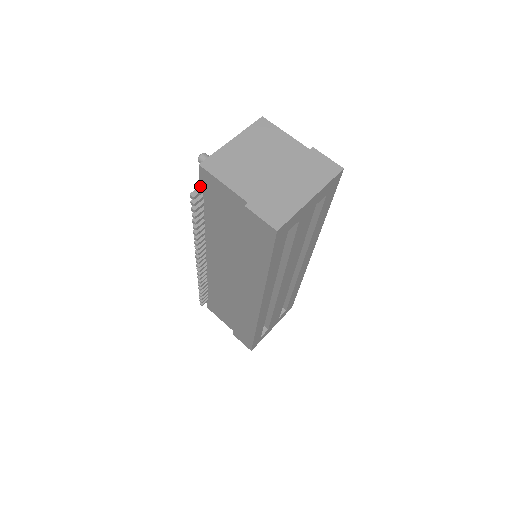
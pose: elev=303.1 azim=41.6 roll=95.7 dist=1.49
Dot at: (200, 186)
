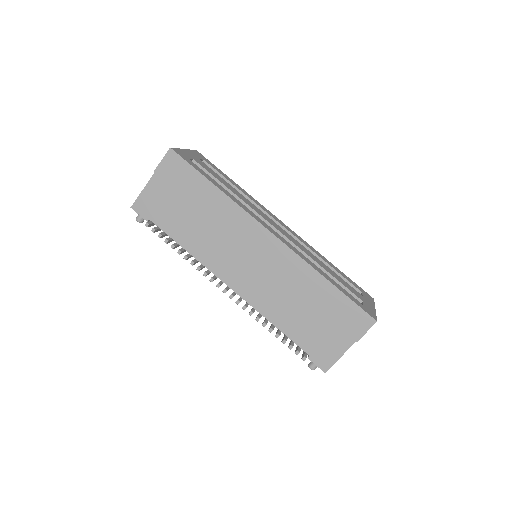
Dot at: occluded
